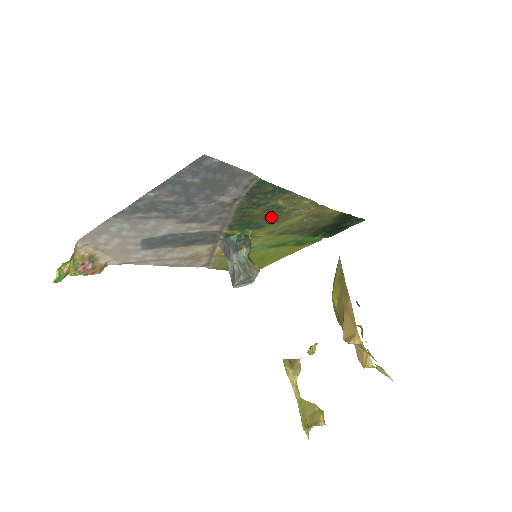
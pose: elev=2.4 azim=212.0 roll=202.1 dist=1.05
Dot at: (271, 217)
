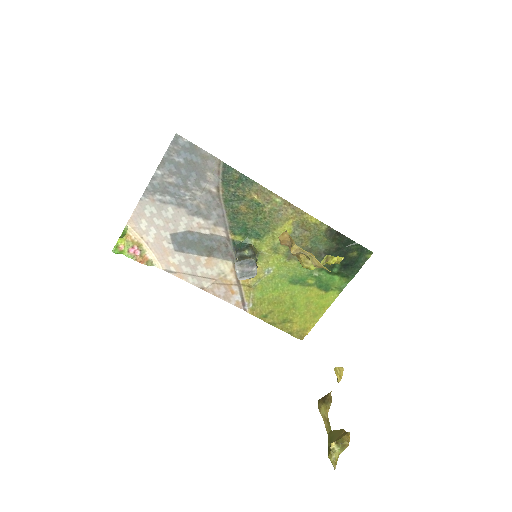
Dot at: (259, 219)
